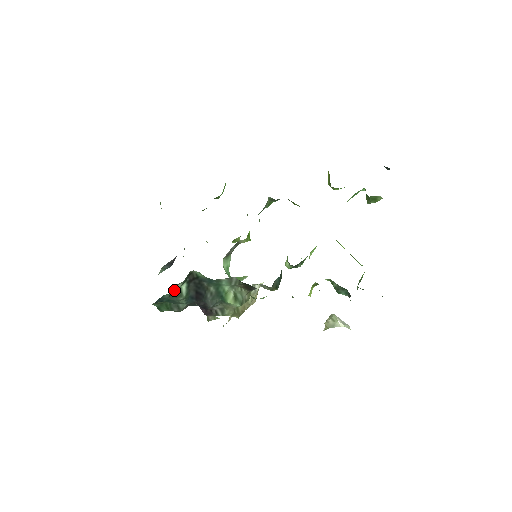
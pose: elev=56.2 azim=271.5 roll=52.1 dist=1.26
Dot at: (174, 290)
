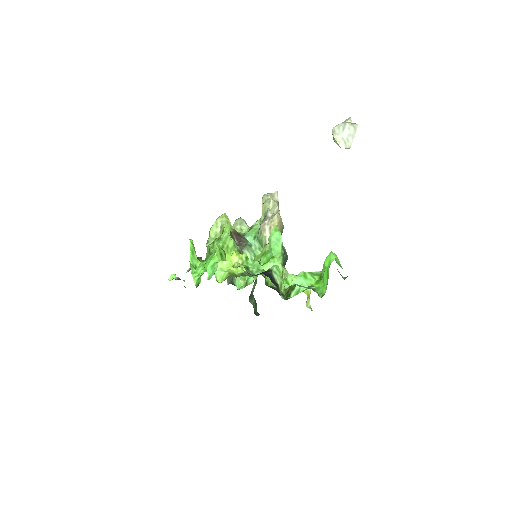
Dot at: (254, 305)
